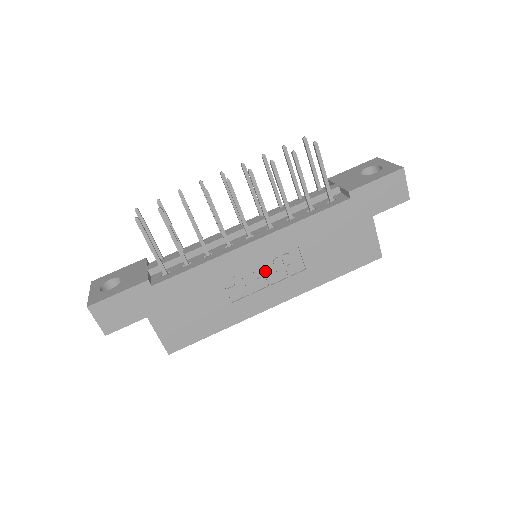
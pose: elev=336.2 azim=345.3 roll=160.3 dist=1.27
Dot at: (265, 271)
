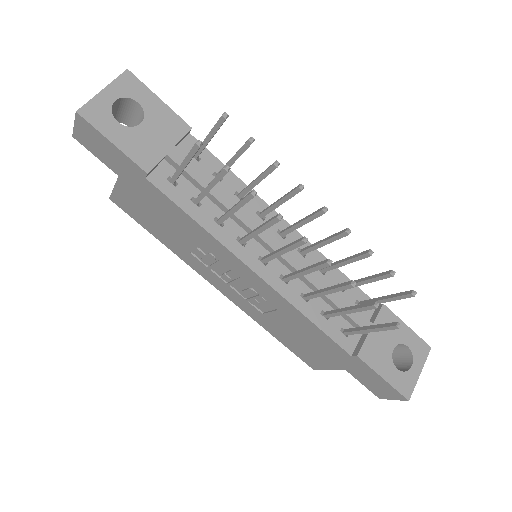
Dot at: (237, 281)
